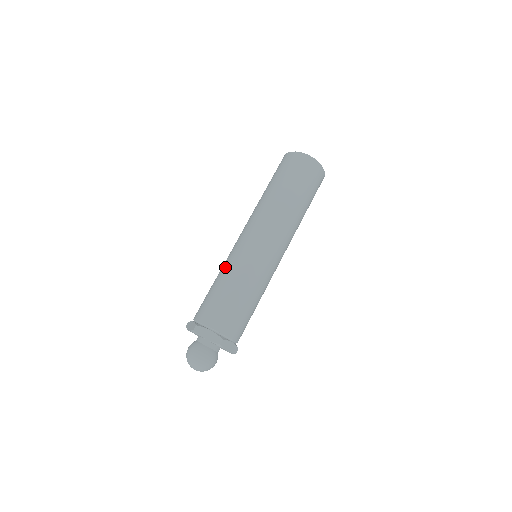
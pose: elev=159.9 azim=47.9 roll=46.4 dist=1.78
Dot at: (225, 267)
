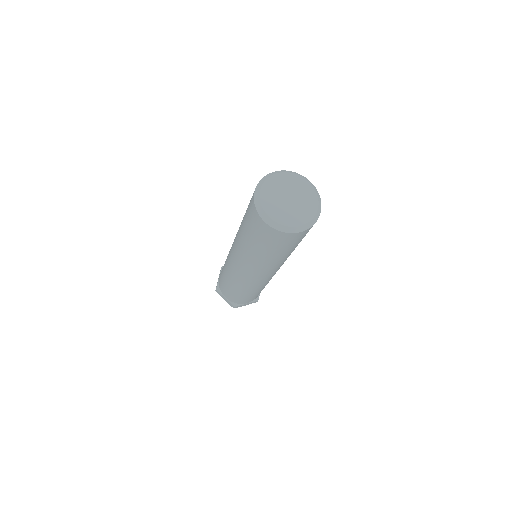
Dot at: (225, 263)
